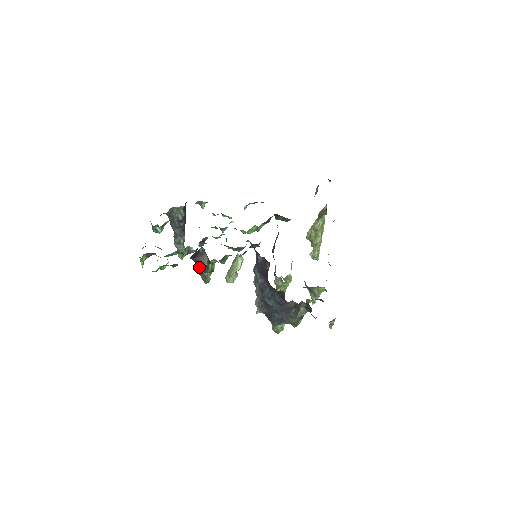
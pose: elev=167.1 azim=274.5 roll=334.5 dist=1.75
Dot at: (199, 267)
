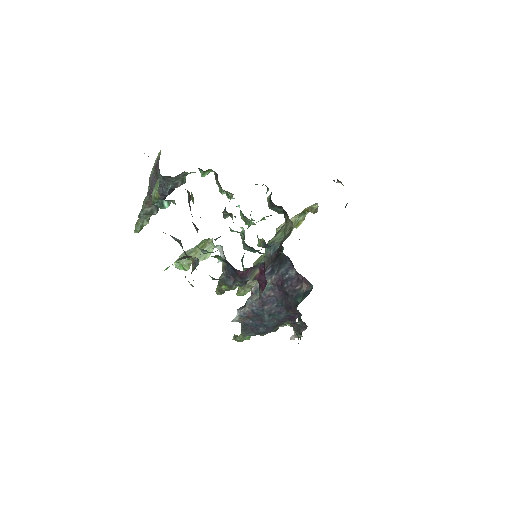
Dot at: (231, 278)
